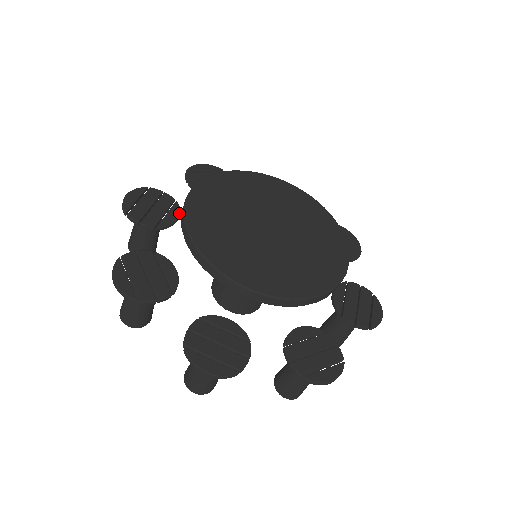
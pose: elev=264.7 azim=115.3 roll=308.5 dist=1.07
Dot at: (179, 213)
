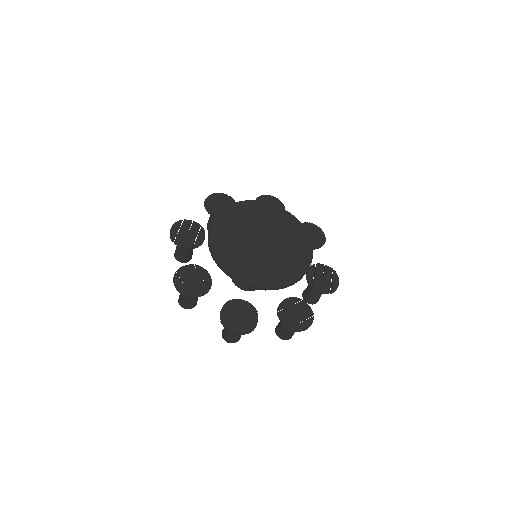
Dot at: occluded
